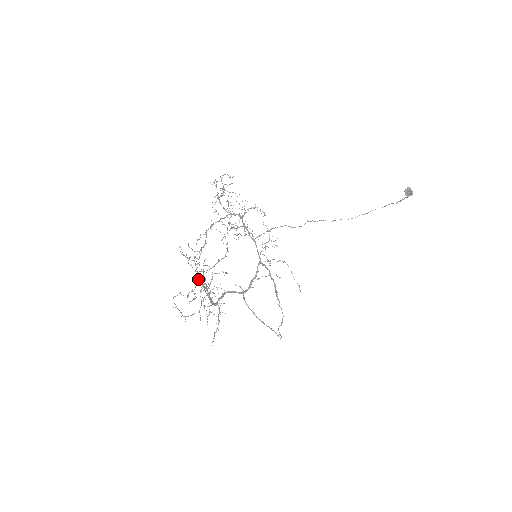
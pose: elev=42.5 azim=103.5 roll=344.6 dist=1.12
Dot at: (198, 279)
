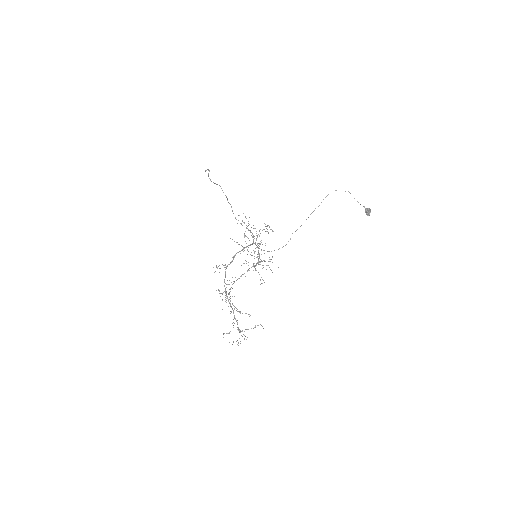
Dot at: occluded
